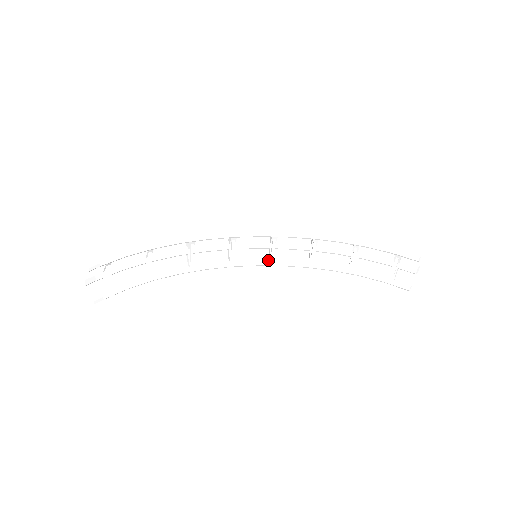
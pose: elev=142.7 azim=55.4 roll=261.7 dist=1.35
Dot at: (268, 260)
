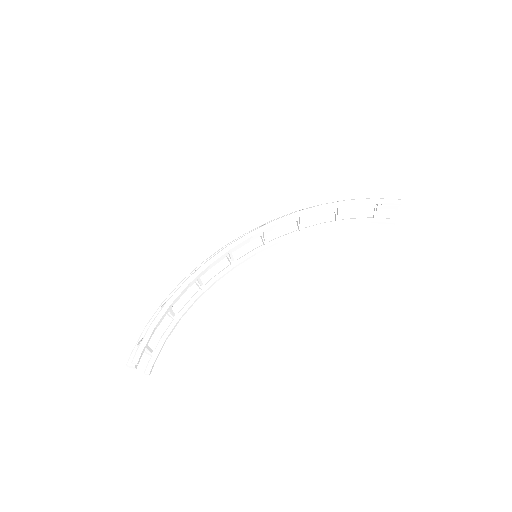
Dot at: (263, 246)
